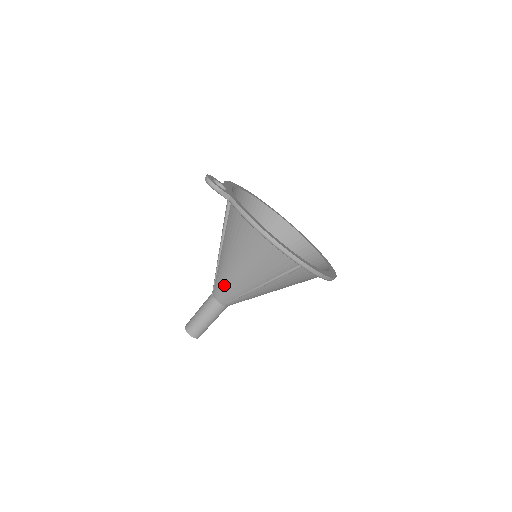
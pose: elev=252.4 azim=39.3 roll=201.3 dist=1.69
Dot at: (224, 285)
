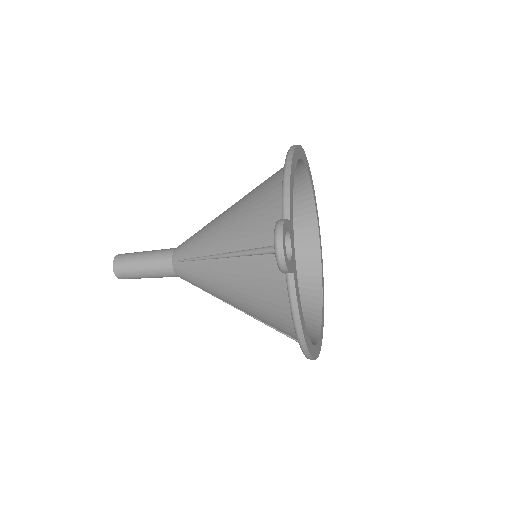
Dot at: (198, 282)
